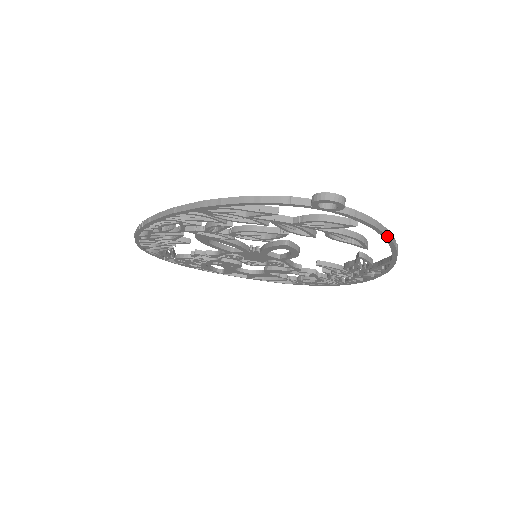
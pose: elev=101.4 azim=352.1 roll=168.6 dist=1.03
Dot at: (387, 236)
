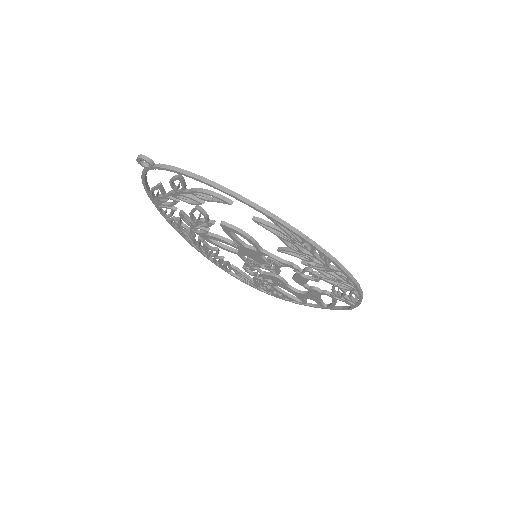
Dot at: (200, 180)
